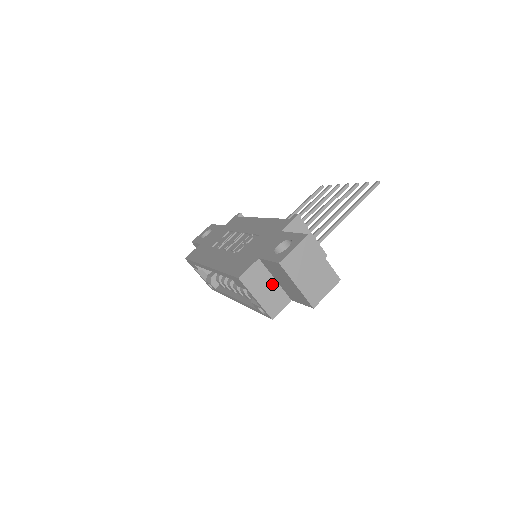
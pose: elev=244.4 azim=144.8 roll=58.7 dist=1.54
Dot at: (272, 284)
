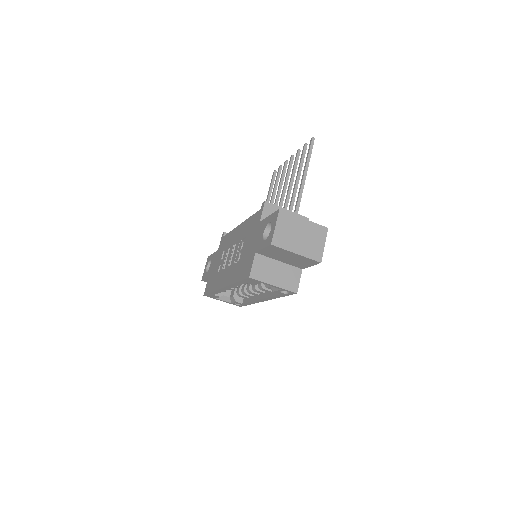
Dot at: (279, 266)
